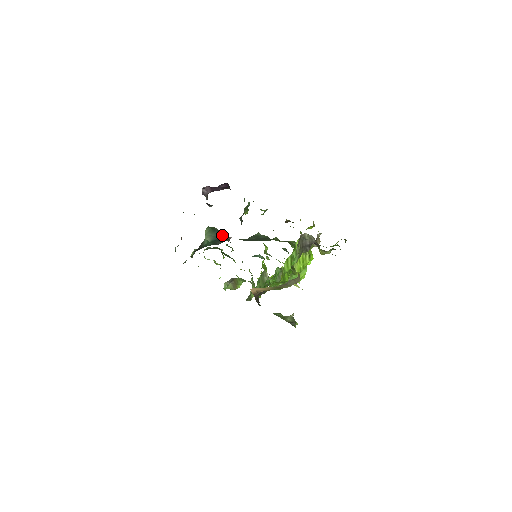
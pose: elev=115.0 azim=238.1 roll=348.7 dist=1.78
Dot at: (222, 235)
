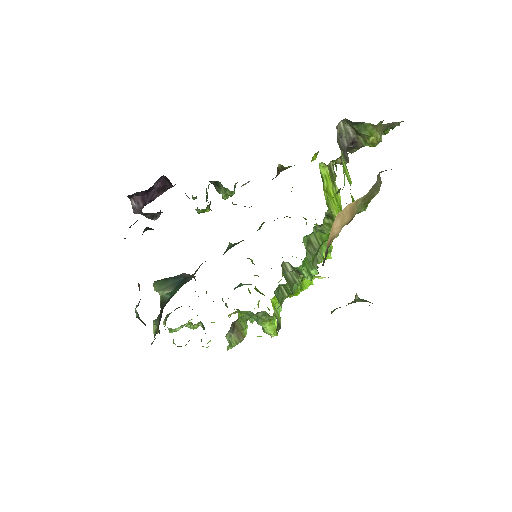
Dot at: (182, 276)
